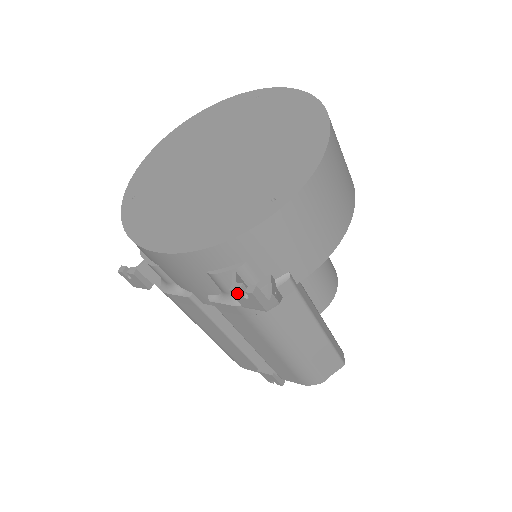
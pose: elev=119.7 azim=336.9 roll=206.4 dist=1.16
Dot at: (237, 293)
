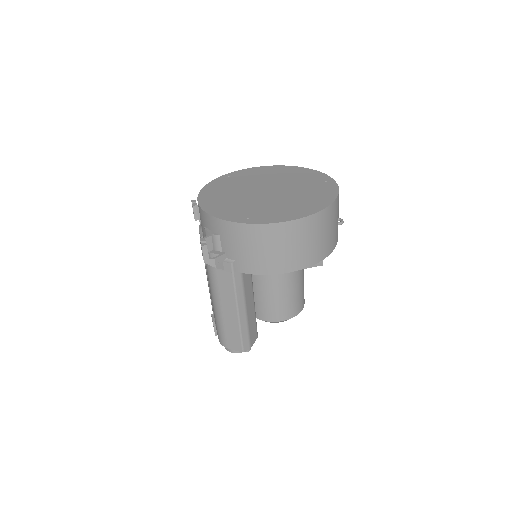
Dot at: (201, 242)
